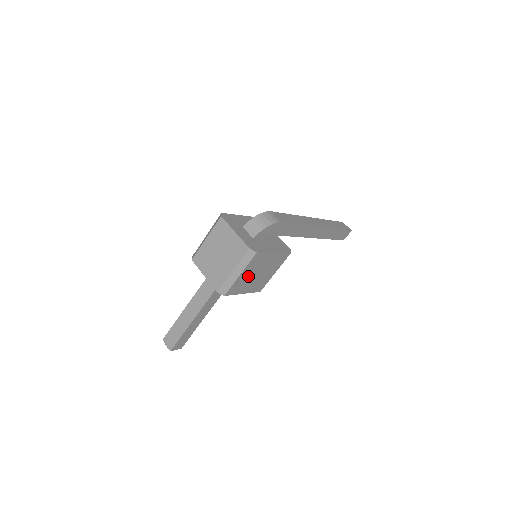
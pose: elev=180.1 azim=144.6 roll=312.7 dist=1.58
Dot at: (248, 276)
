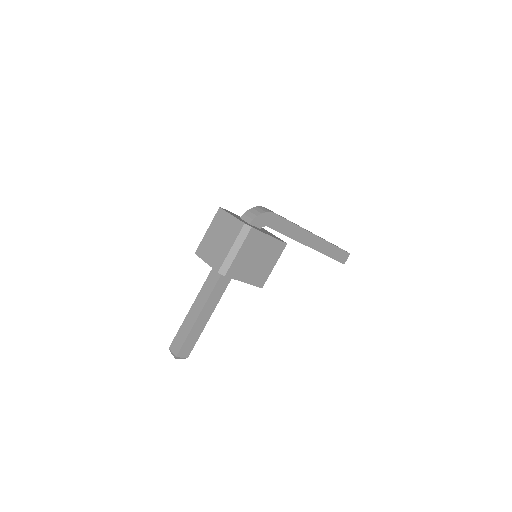
Dot at: (247, 258)
